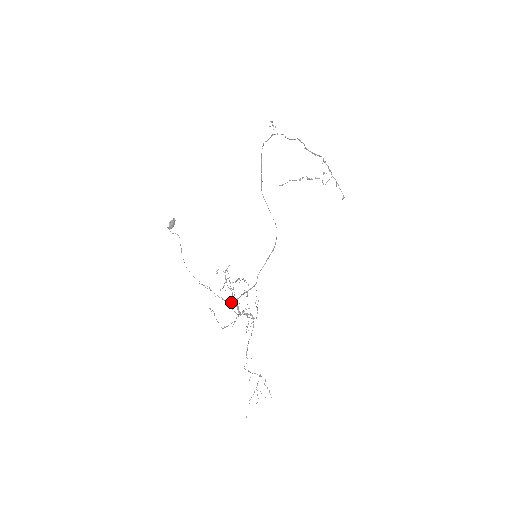
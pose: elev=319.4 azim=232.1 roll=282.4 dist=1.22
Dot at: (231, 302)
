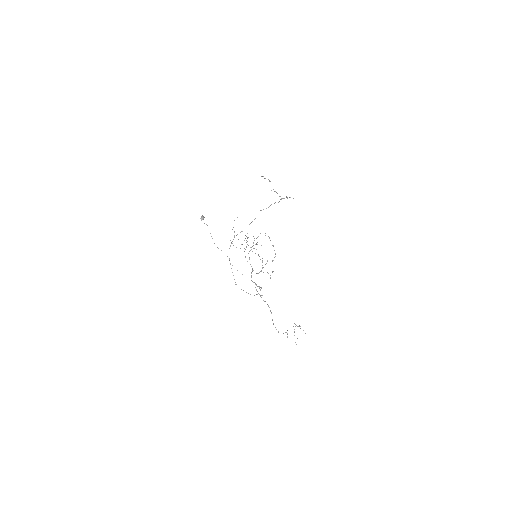
Dot at: occluded
